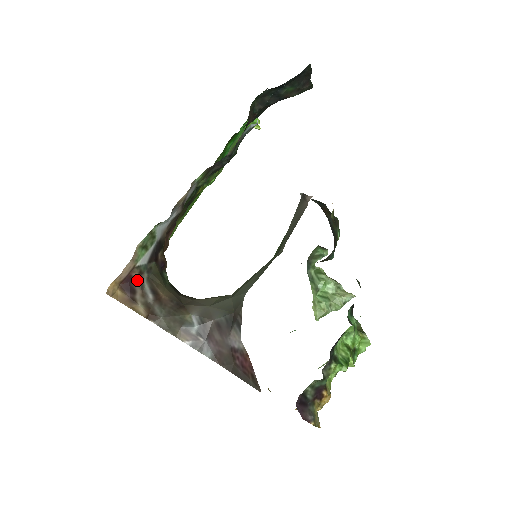
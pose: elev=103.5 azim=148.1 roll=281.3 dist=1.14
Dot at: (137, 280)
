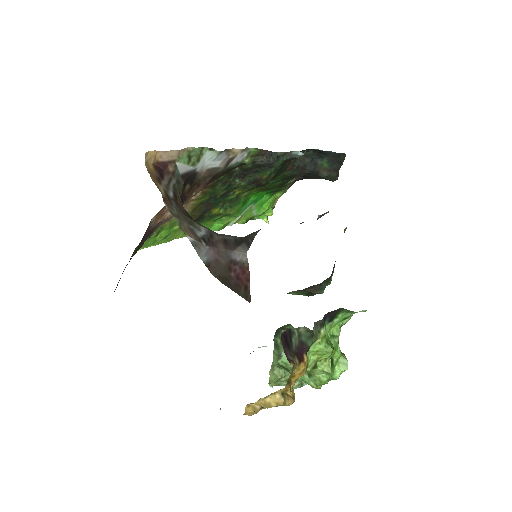
Dot at: (168, 175)
